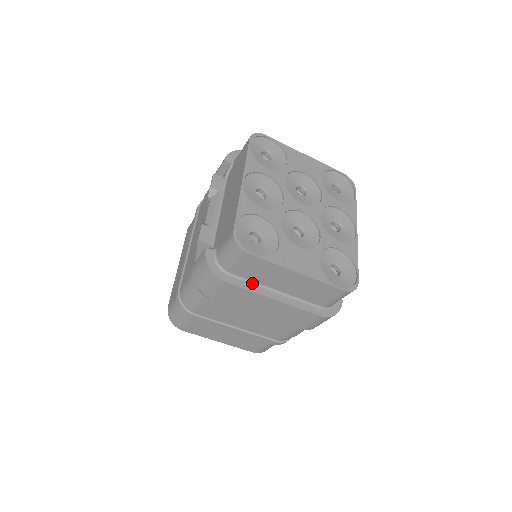
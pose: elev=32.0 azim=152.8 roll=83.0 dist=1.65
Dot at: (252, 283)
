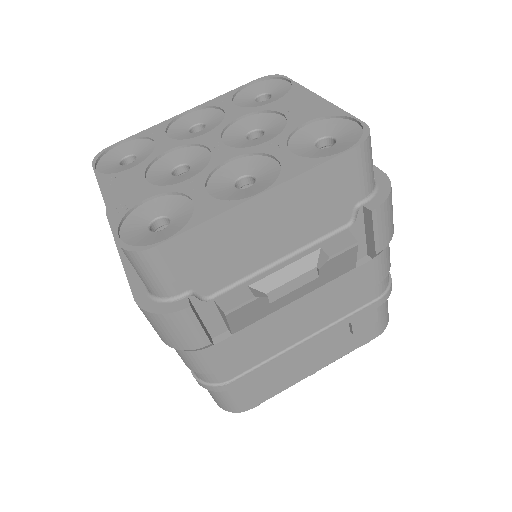
Dot at: occluded
